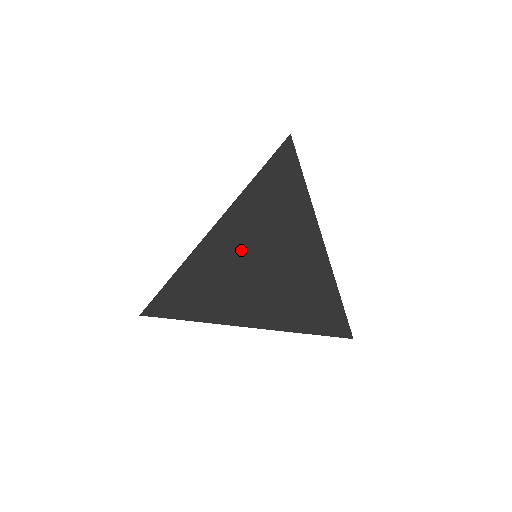
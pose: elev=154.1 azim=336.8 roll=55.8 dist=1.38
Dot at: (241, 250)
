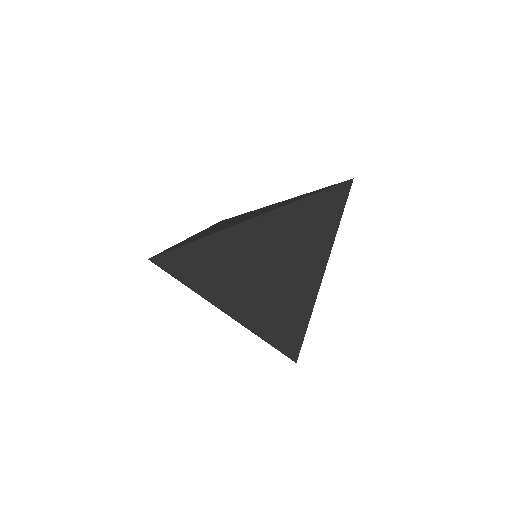
Dot at: (264, 248)
